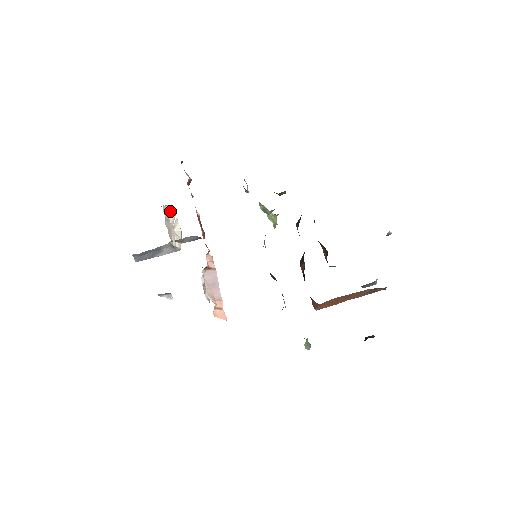
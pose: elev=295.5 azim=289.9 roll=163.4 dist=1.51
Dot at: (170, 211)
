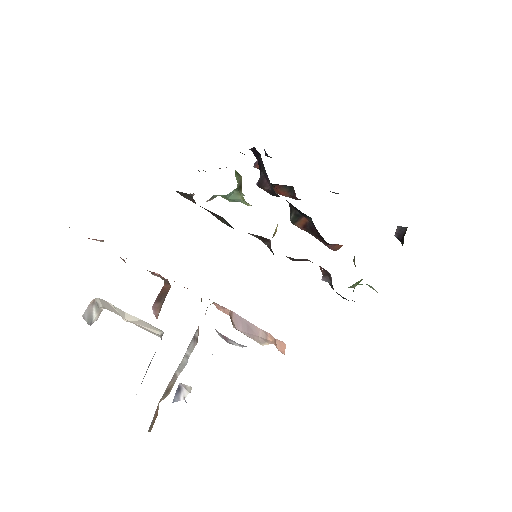
Dot at: (104, 305)
